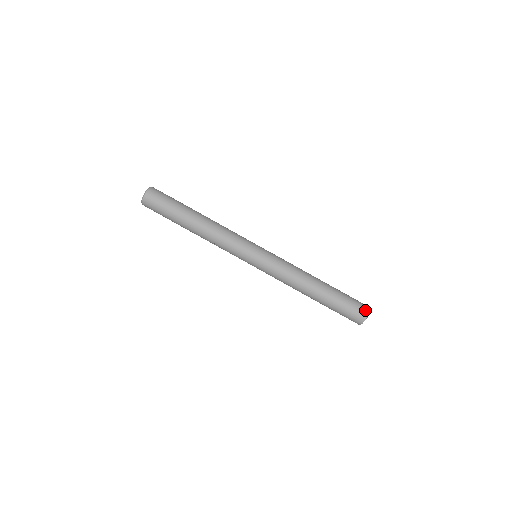
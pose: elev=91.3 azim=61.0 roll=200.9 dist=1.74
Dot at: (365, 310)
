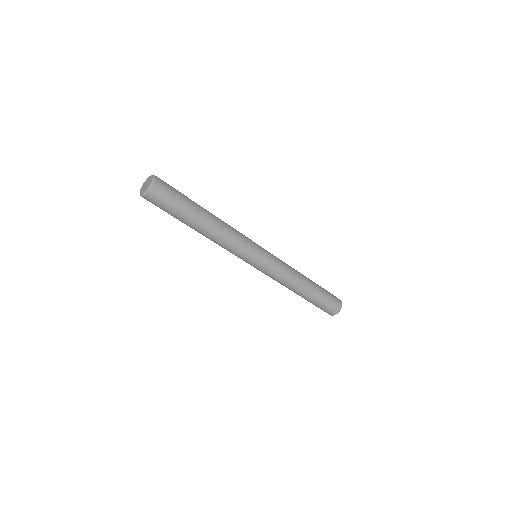
Dot at: (340, 303)
